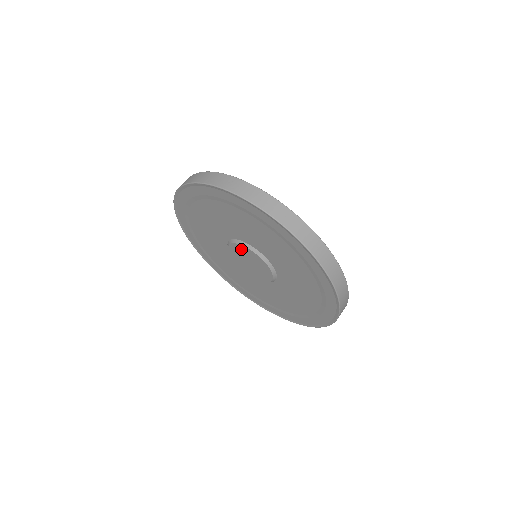
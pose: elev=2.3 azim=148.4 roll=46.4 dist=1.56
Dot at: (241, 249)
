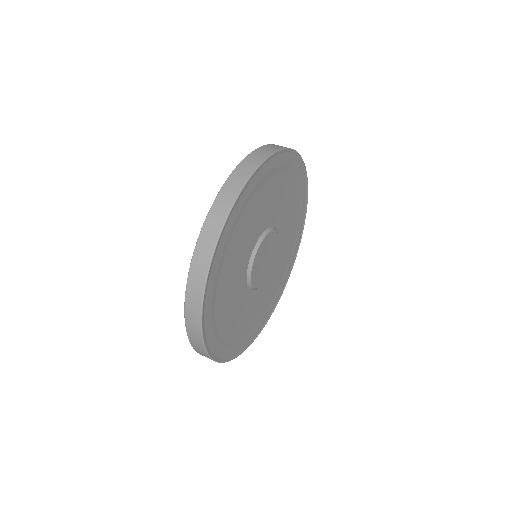
Dot at: occluded
